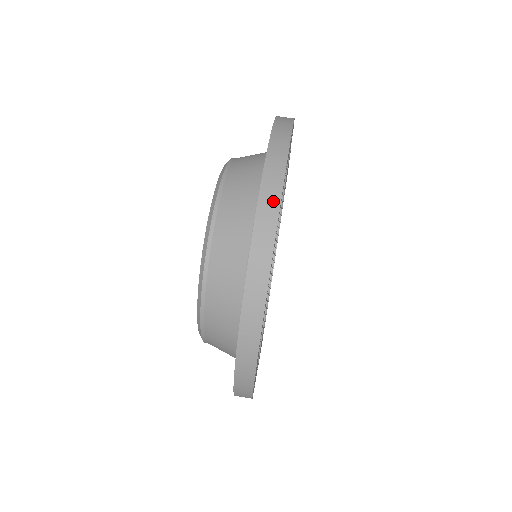
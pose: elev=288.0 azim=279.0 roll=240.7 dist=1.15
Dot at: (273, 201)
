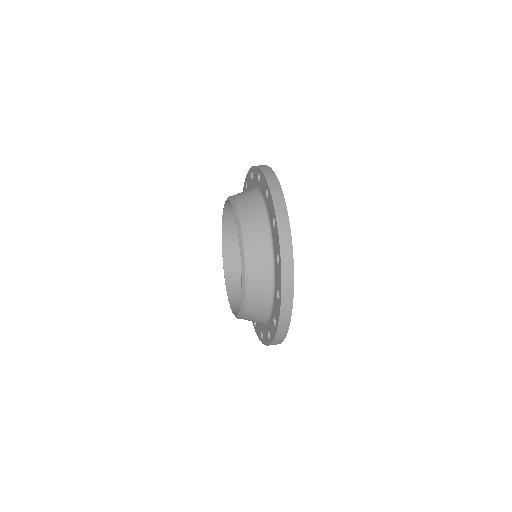
Dot at: (274, 178)
